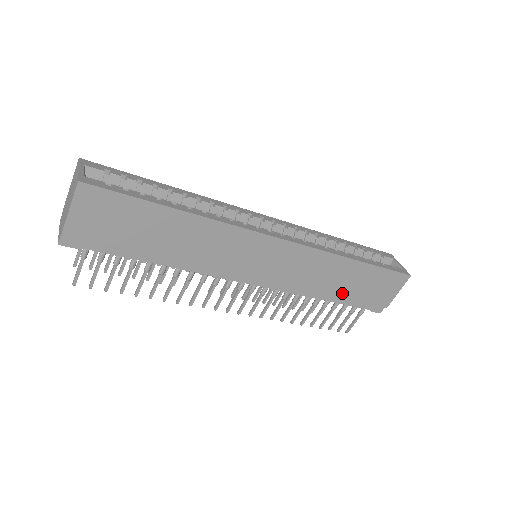
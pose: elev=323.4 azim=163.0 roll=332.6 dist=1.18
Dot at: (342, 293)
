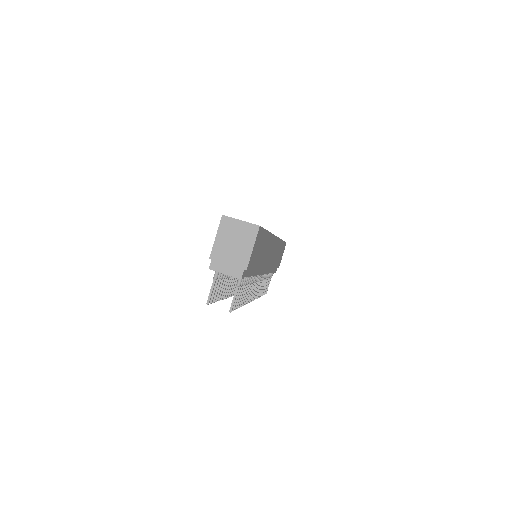
Dot at: occluded
